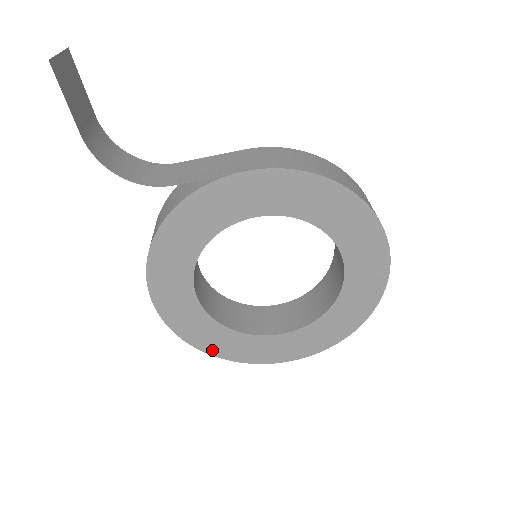
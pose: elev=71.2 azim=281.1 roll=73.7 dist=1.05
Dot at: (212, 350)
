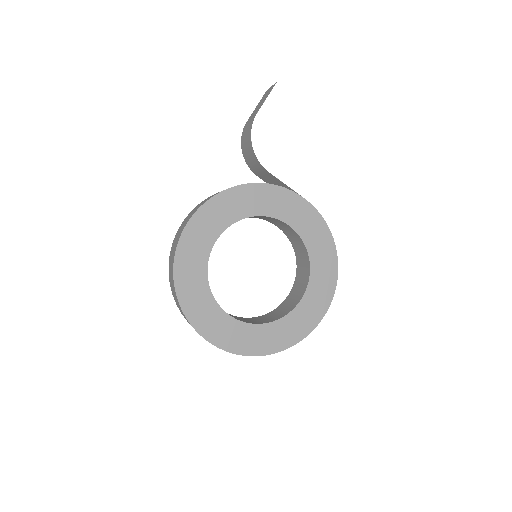
Dot at: (181, 292)
